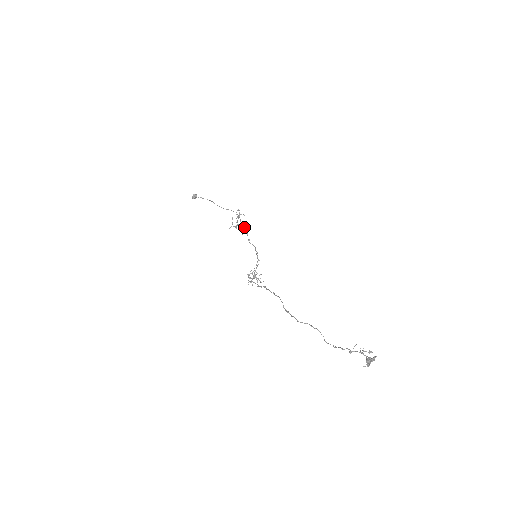
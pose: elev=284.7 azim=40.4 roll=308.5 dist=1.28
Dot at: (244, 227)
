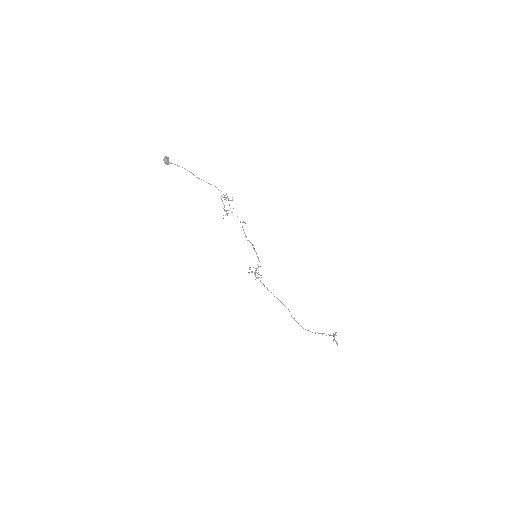
Dot at: occluded
